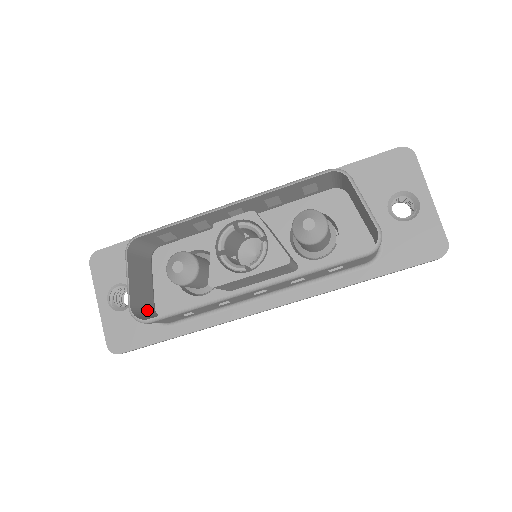
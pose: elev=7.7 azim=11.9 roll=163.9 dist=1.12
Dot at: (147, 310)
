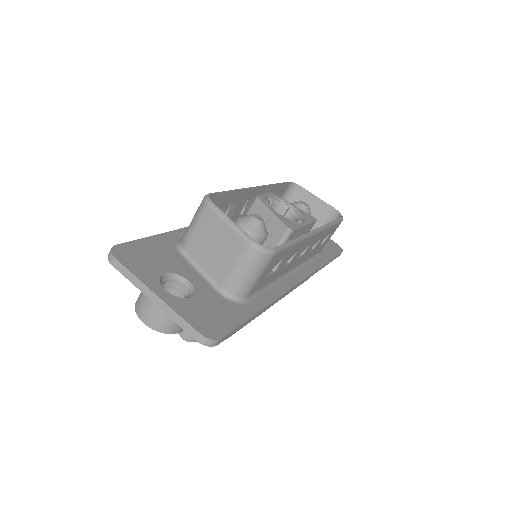
Dot at: (235, 273)
